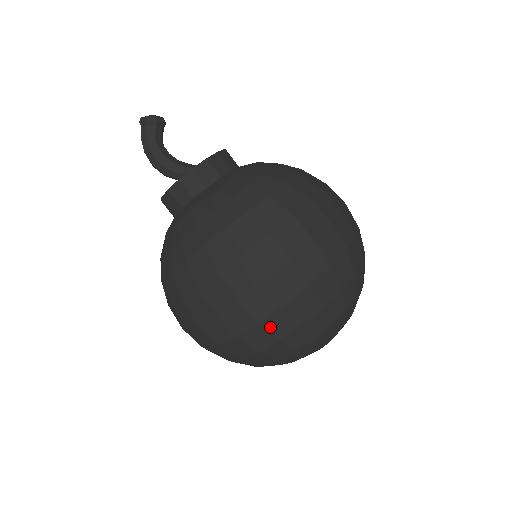
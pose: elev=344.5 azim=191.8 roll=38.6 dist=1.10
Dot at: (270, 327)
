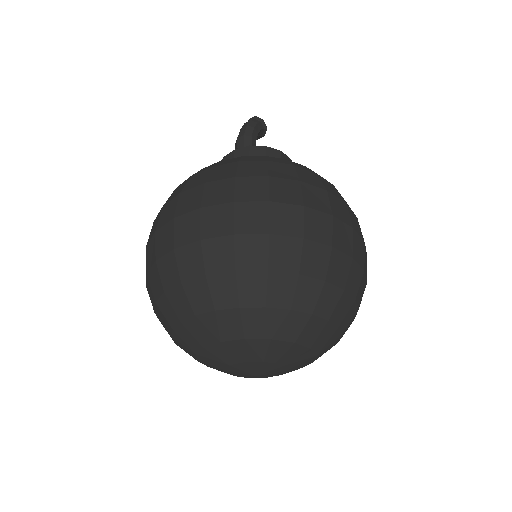
Dot at: (333, 261)
